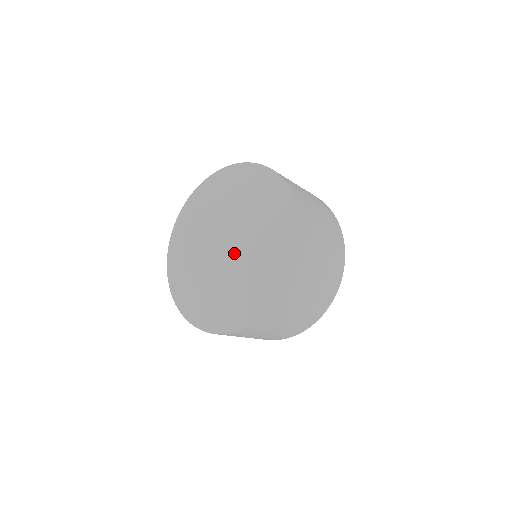
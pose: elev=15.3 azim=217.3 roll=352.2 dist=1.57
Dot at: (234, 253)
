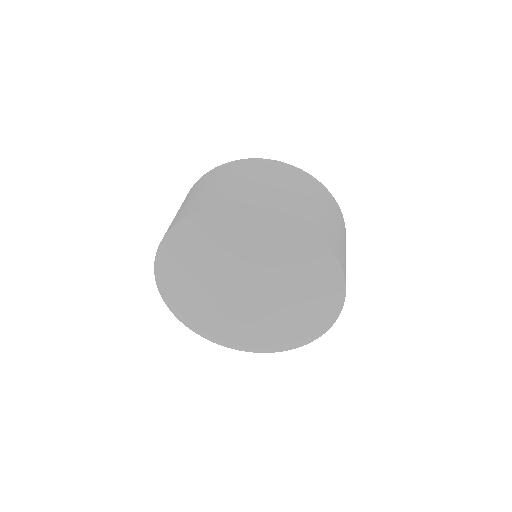
Dot at: (274, 302)
